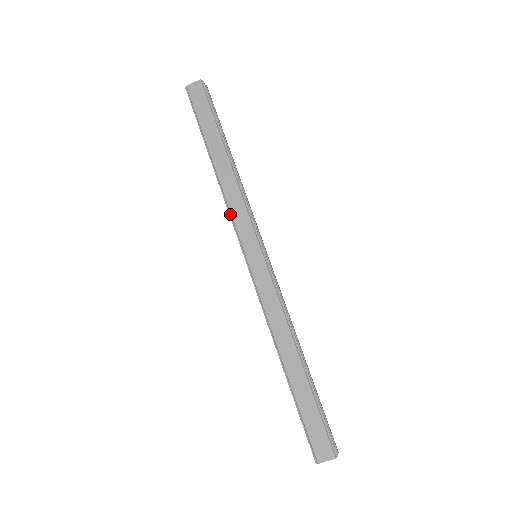
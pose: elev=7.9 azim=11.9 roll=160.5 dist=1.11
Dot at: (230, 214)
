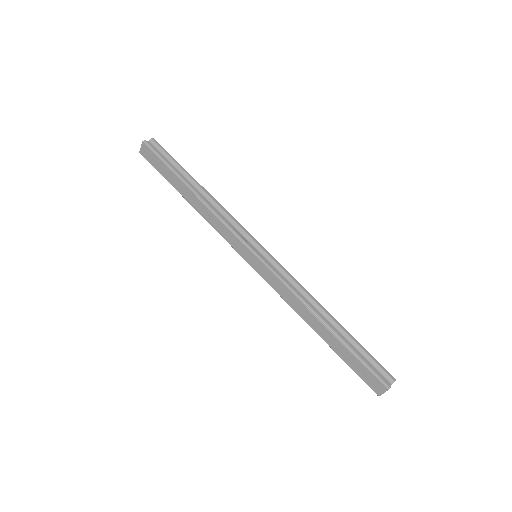
Dot at: occluded
